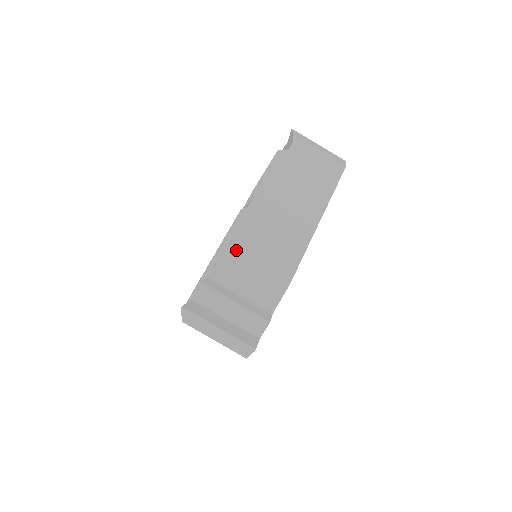
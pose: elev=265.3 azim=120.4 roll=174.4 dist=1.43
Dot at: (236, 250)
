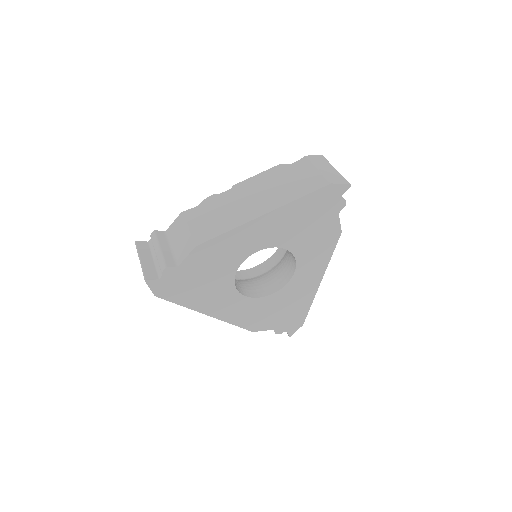
Dot at: (185, 216)
